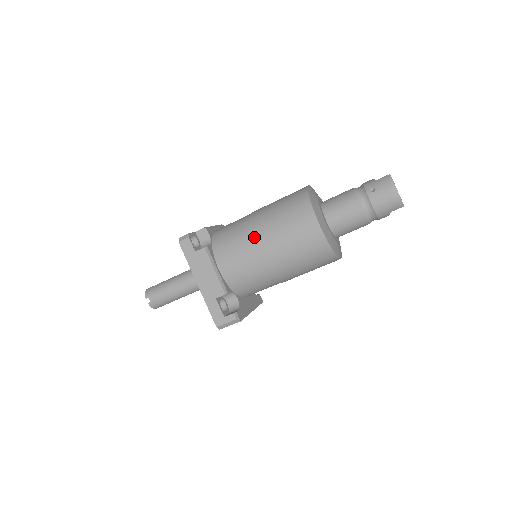
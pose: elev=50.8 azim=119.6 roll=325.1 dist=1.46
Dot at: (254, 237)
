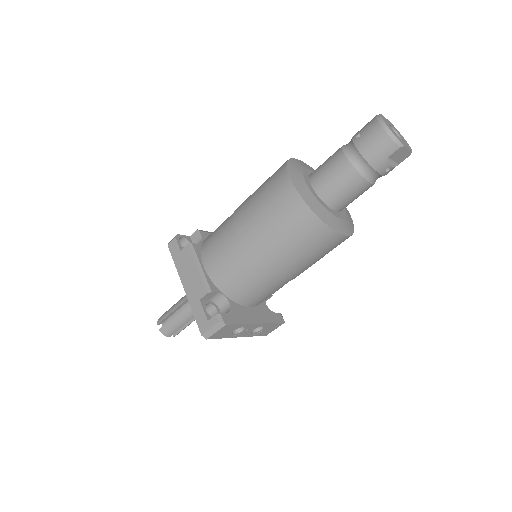
Dot at: (234, 222)
